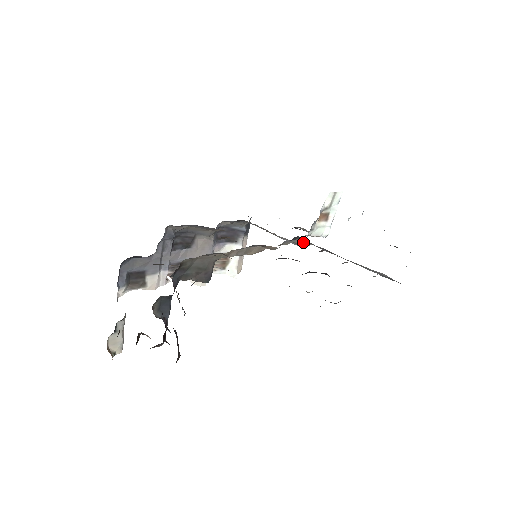
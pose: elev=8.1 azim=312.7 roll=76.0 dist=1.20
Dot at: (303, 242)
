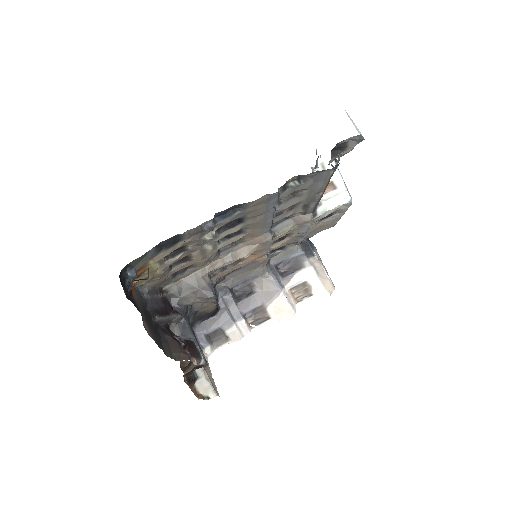
Dot at: (298, 218)
